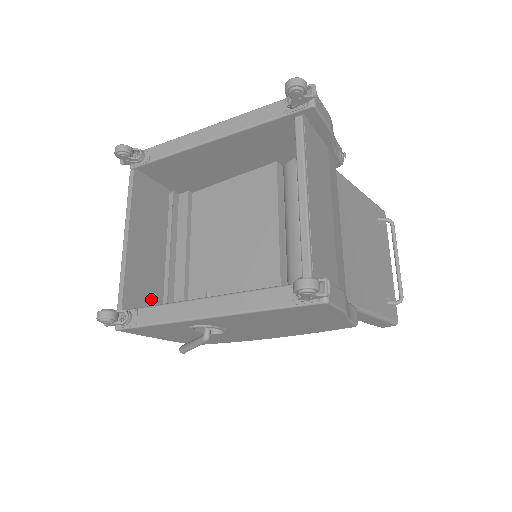
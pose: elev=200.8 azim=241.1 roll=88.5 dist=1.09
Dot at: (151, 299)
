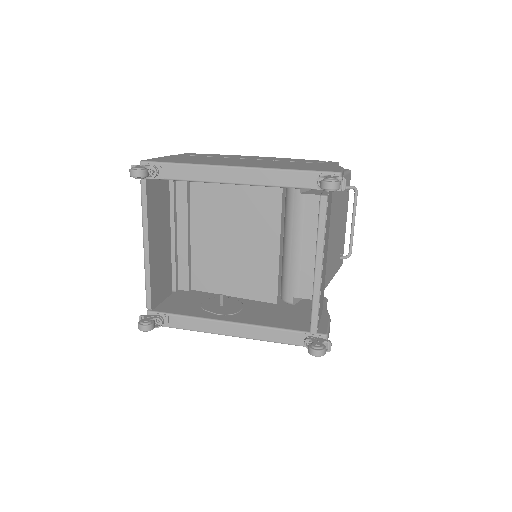
Dot at: (165, 284)
